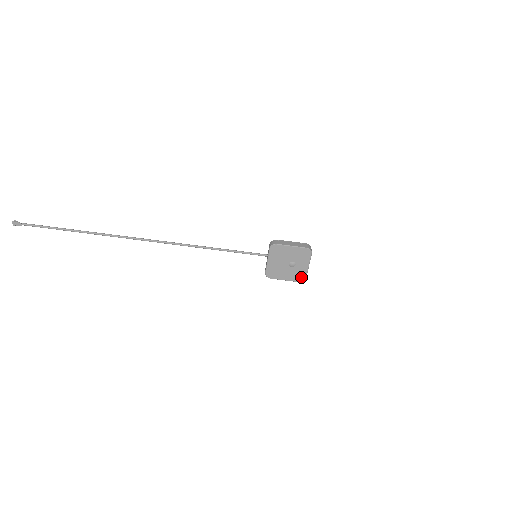
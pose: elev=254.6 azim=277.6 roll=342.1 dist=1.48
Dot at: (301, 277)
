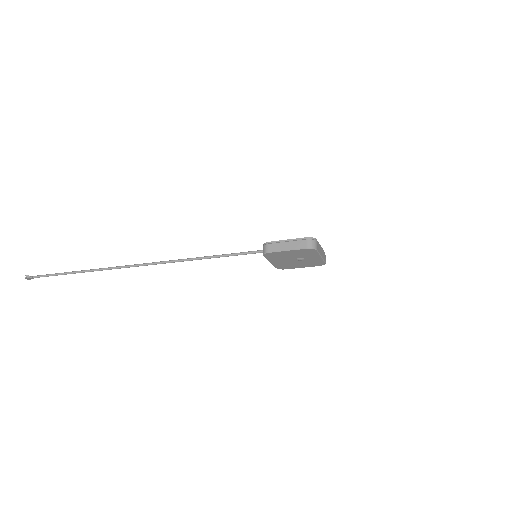
Dot at: (319, 263)
